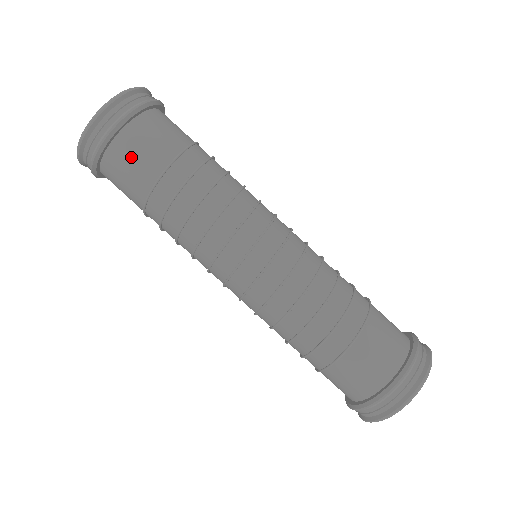
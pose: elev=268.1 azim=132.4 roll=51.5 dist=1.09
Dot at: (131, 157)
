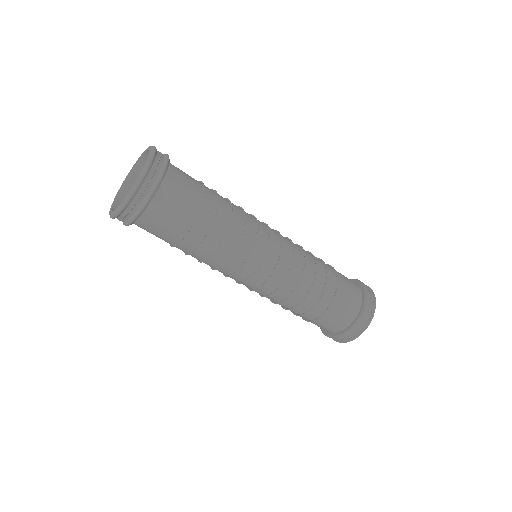
Dot at: (163, 218)
